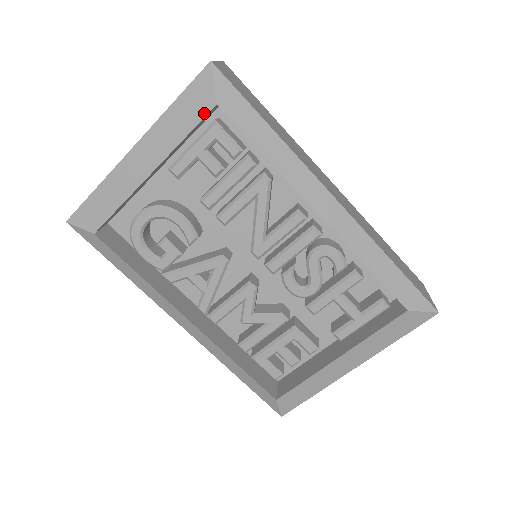
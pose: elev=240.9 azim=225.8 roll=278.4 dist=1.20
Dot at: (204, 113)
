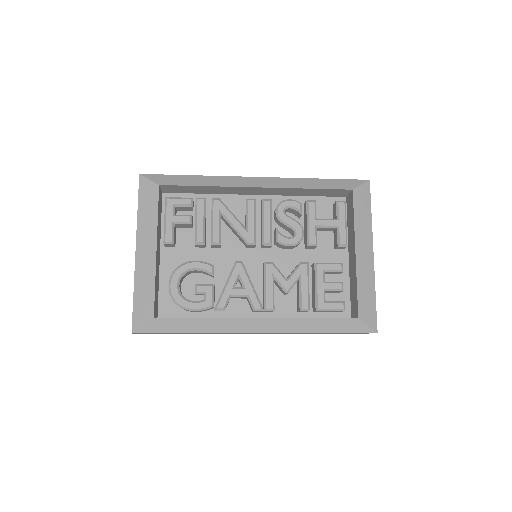
Dot at: (157, 195)
